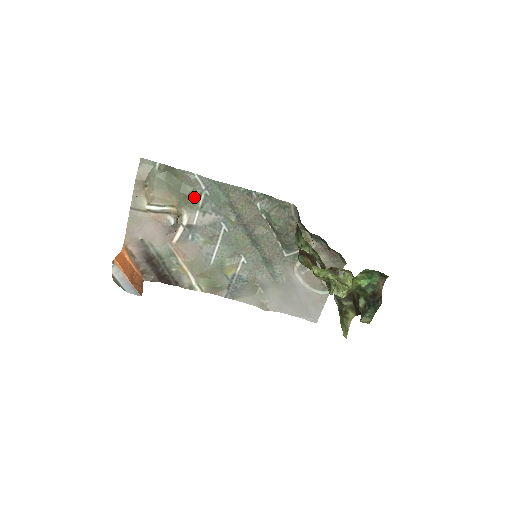
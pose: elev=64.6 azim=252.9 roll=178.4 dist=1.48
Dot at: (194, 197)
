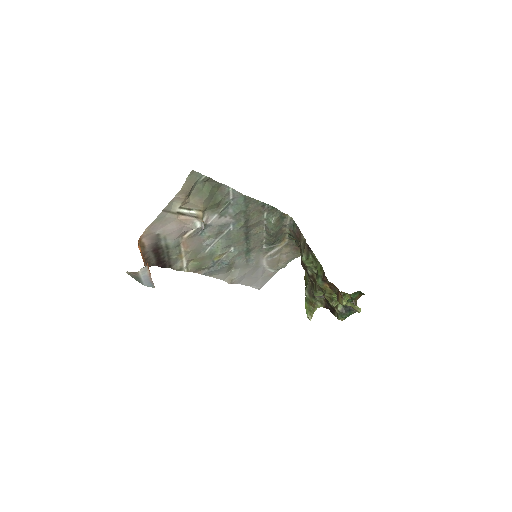
Dot at: (220, 204)
